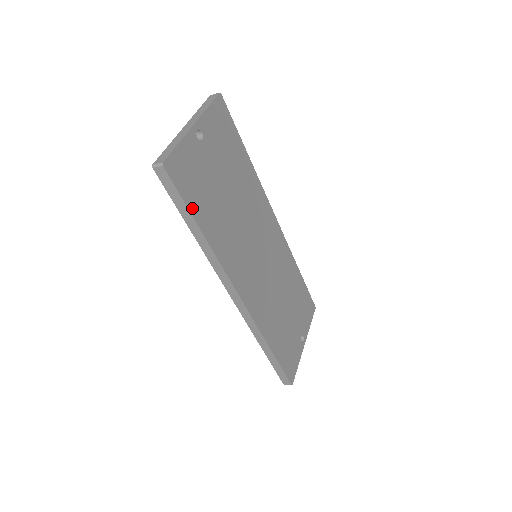
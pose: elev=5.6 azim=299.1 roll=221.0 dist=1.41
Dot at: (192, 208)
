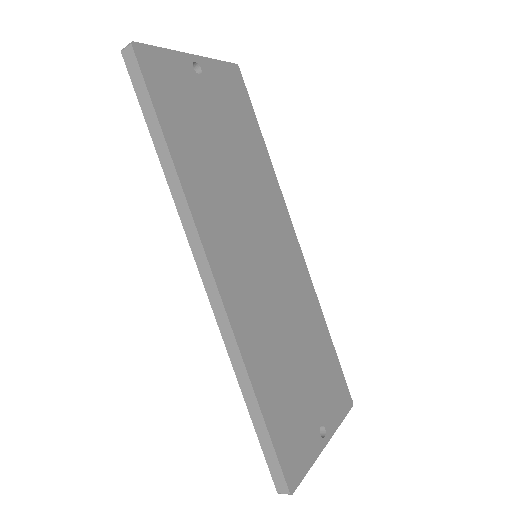
Dot at: (161, 113)
